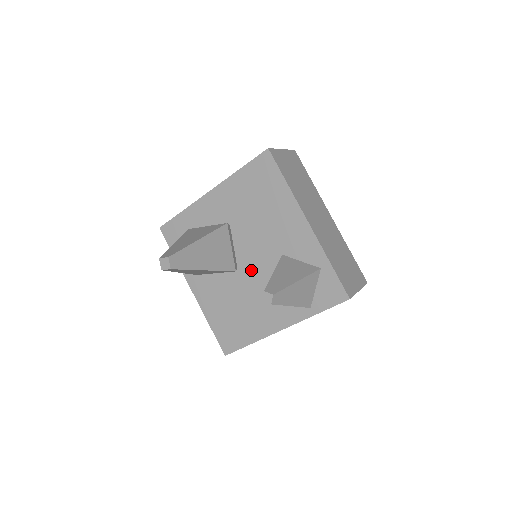
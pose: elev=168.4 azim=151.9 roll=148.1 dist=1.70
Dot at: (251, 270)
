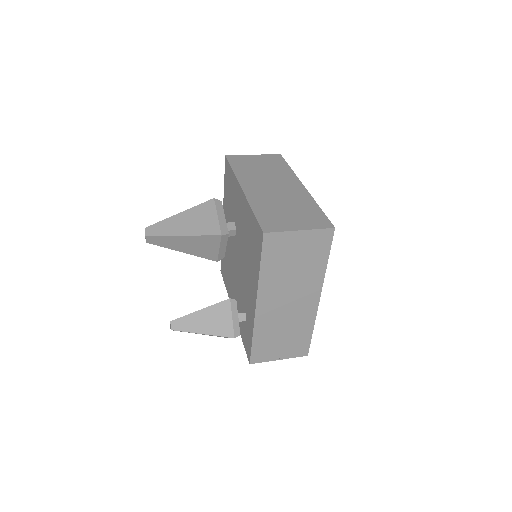
Dot at: (236, 266)
